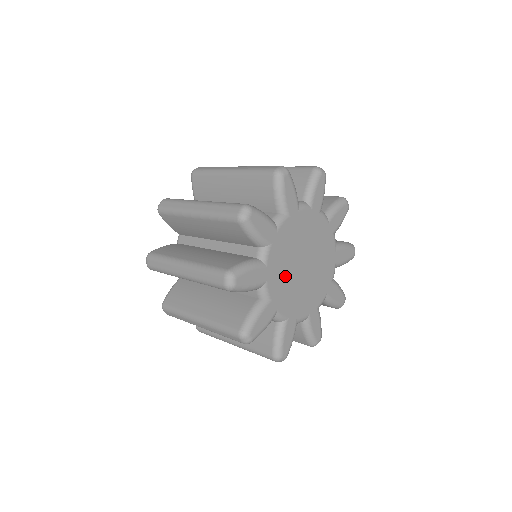
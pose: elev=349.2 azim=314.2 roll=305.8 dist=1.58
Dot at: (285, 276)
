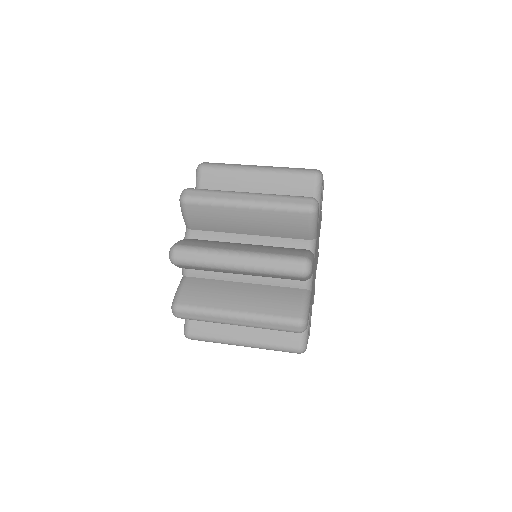
Dot at: occluded
